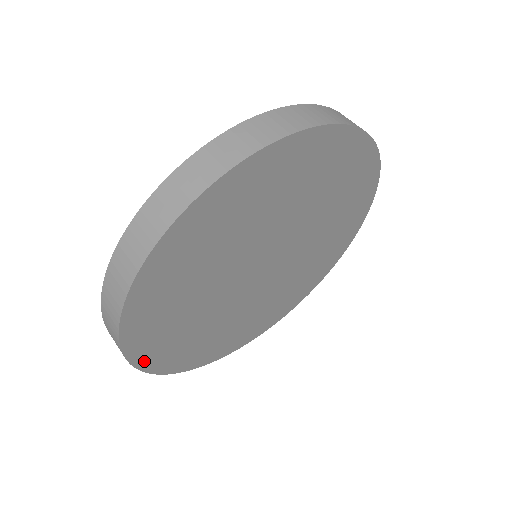
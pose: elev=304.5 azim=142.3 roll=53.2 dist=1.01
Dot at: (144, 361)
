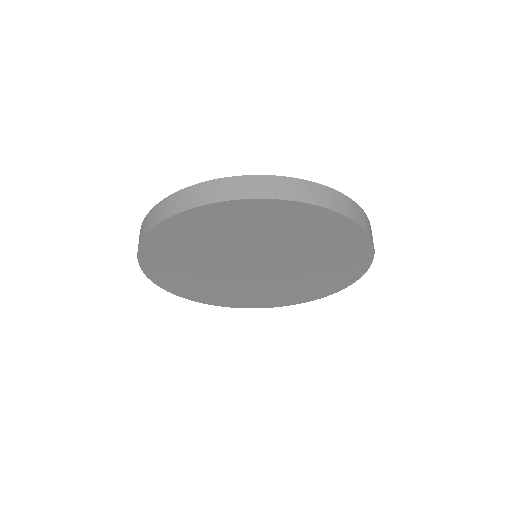
Dot at: (158, 232)
